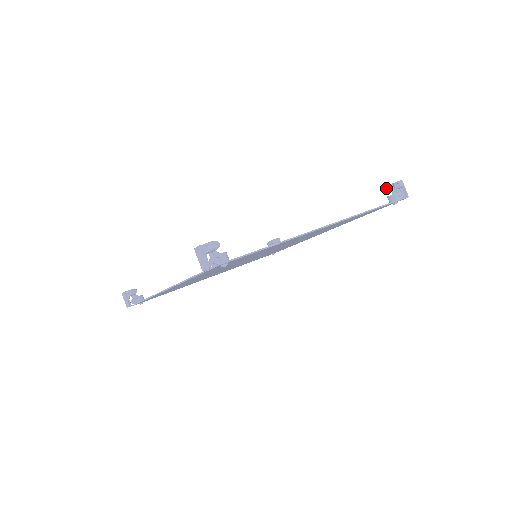
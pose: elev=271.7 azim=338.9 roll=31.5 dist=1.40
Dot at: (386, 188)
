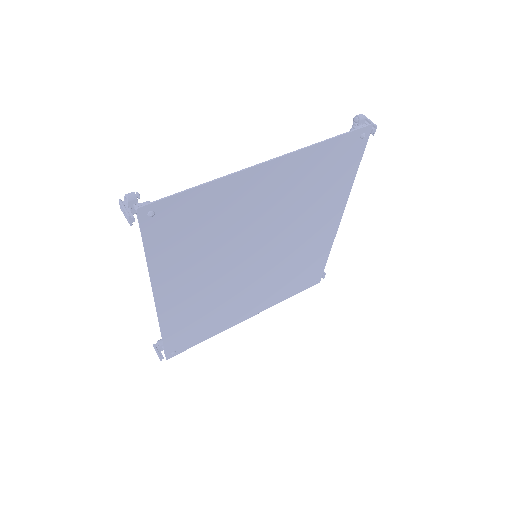
Dot at: (350, 129)
